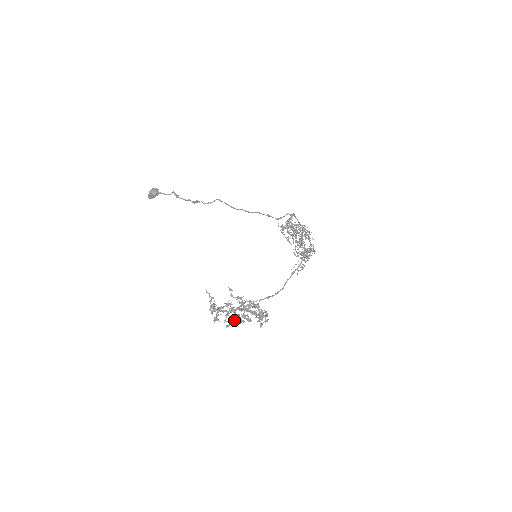
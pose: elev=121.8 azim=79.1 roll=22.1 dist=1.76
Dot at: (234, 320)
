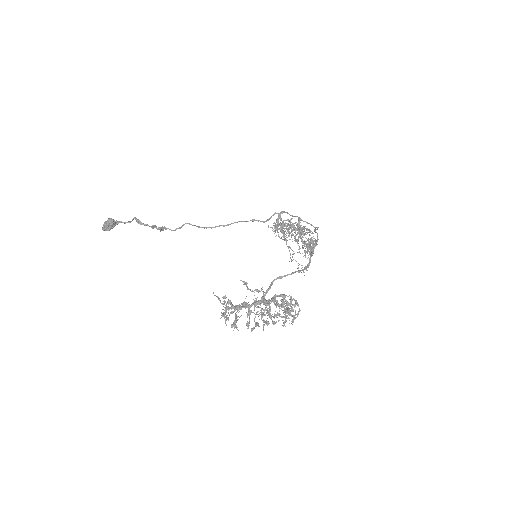
Dot at: (257, 323)
